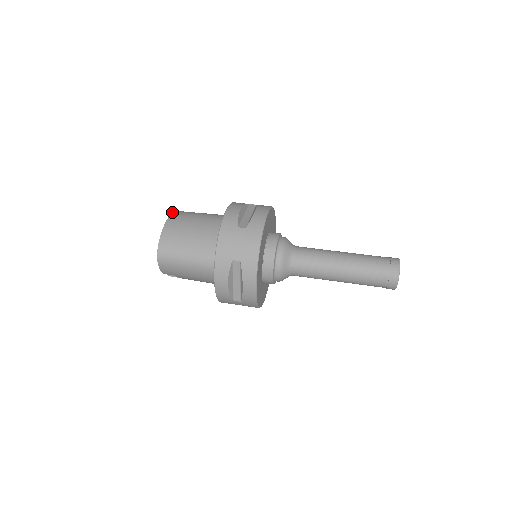
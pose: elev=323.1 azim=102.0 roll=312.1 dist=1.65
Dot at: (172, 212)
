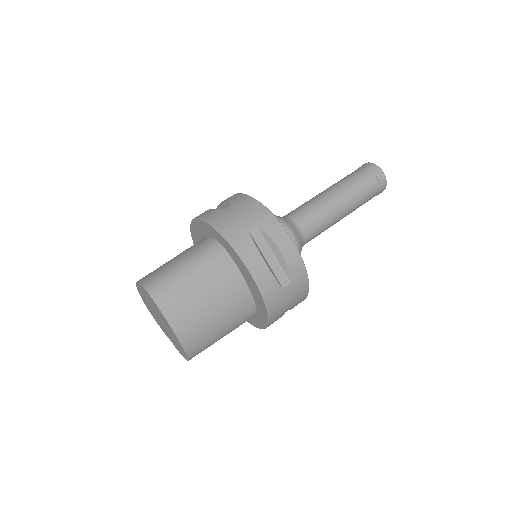
Dot at: (158, 308)
